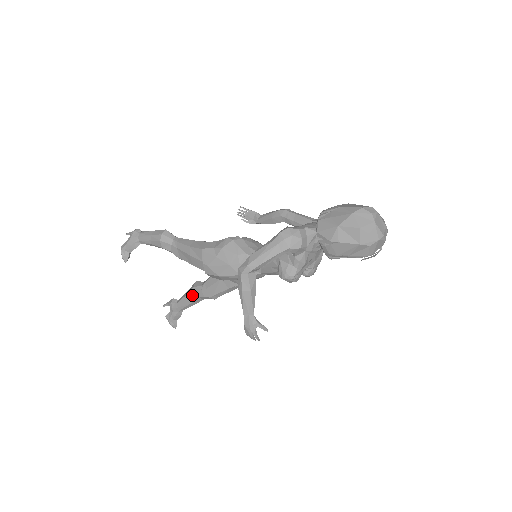
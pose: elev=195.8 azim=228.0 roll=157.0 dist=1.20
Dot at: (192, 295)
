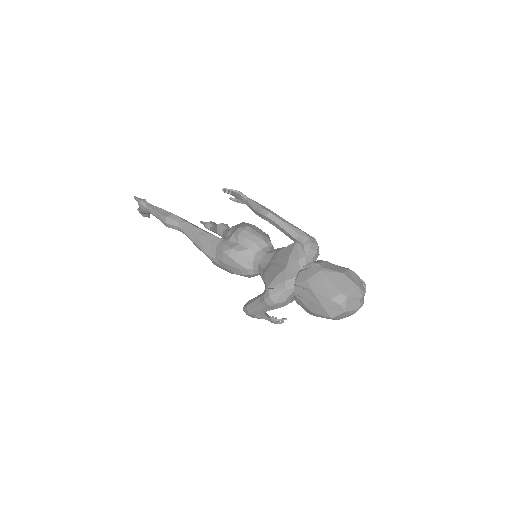
Dot at: (219, 235)
